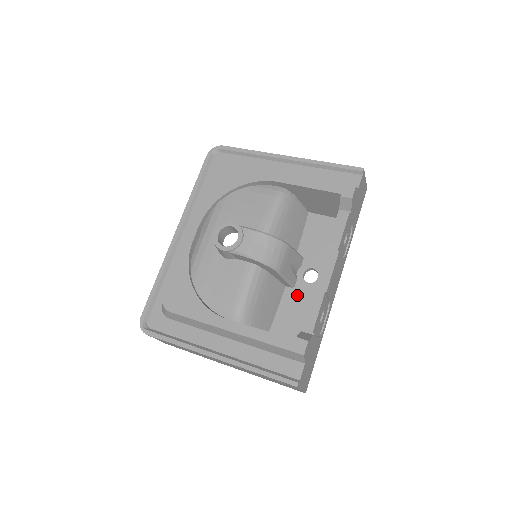
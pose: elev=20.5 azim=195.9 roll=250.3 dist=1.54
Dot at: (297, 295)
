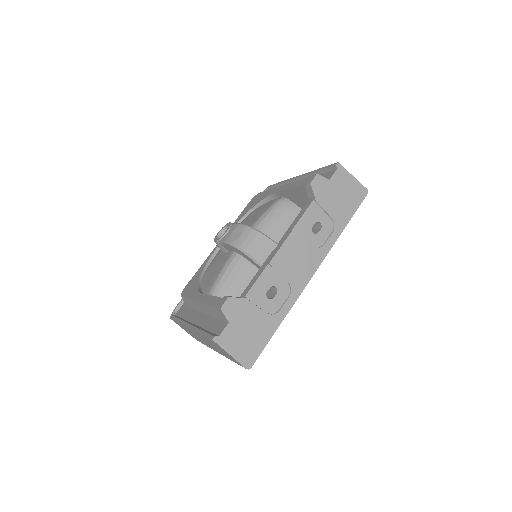
Dot at: occluded
